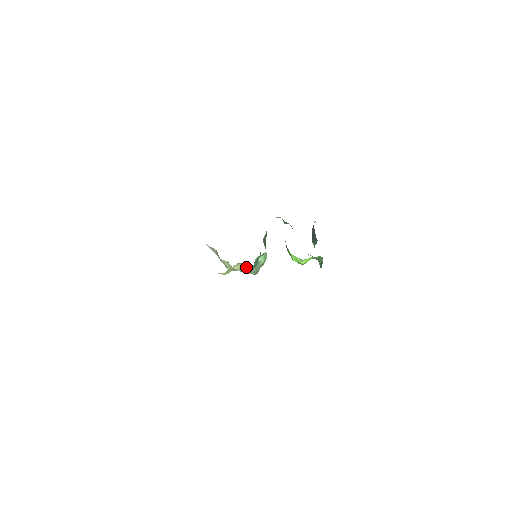
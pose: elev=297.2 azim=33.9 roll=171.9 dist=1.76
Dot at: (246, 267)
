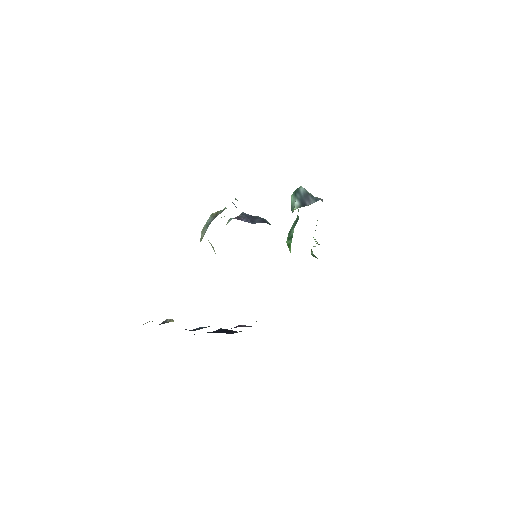
Dot at: occluded
